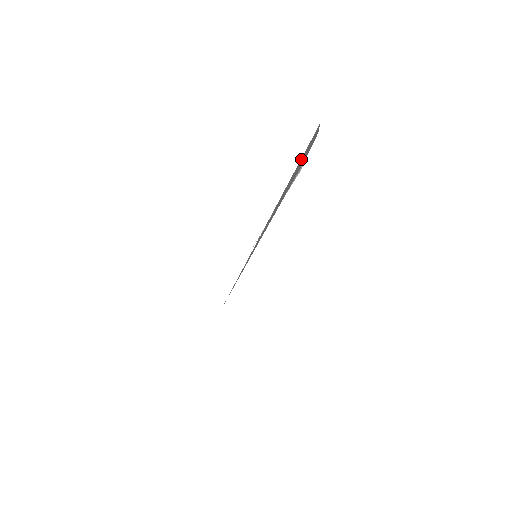
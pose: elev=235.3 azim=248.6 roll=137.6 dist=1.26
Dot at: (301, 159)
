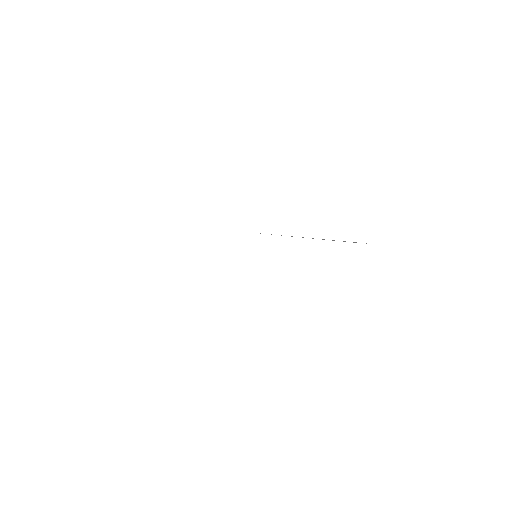
Dot at: occluded
